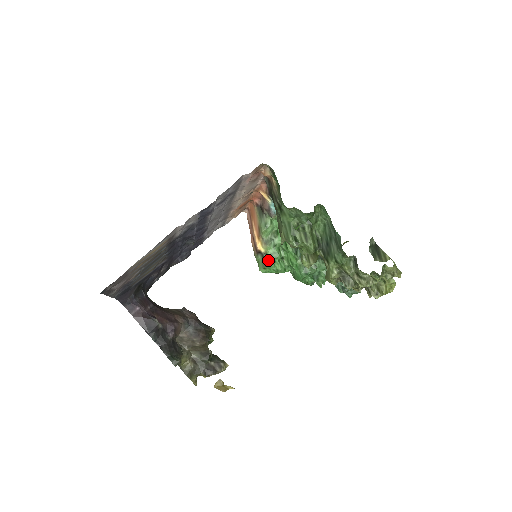
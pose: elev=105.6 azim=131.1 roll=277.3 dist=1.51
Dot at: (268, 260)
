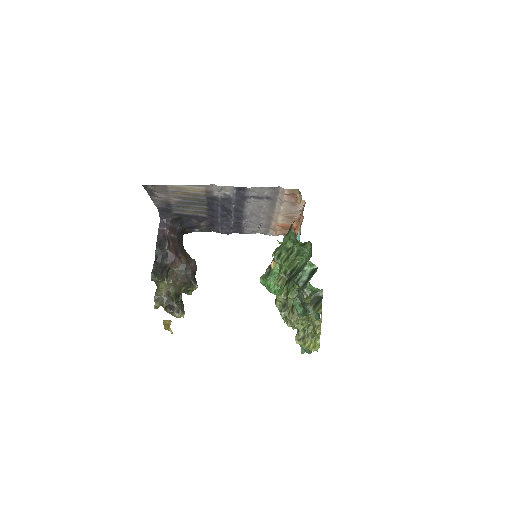
Dot at: (270, 275)
